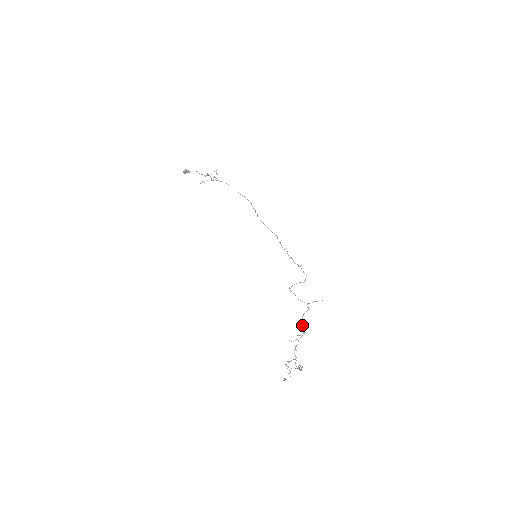
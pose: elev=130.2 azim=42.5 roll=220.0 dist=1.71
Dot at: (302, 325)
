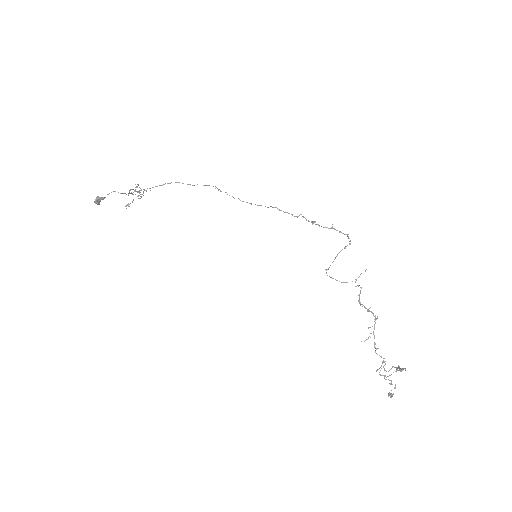
Dot at: (367, 311)
